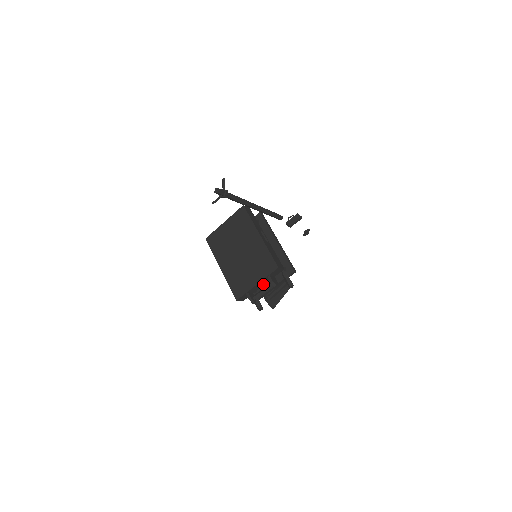
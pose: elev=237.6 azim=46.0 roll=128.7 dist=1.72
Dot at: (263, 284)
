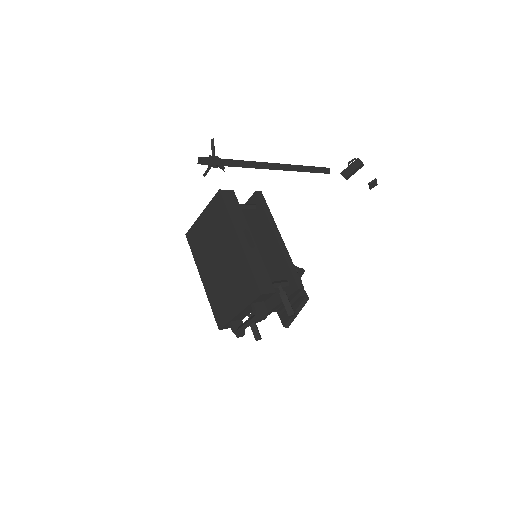
Dot at: (251, 310)
